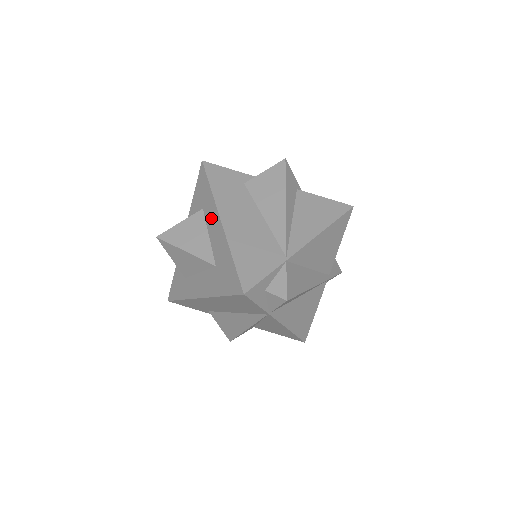
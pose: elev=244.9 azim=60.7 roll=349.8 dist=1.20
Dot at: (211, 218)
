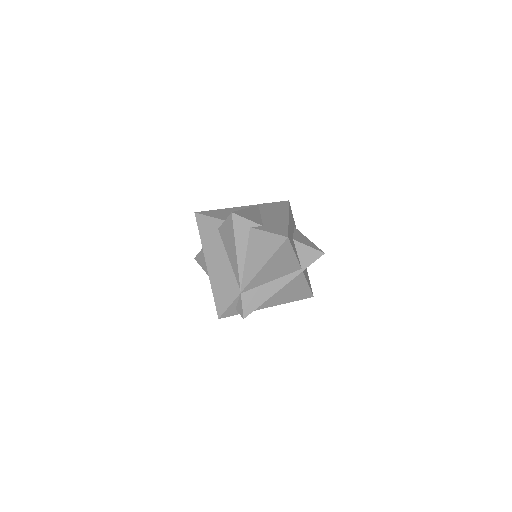
Dot at: occluded
